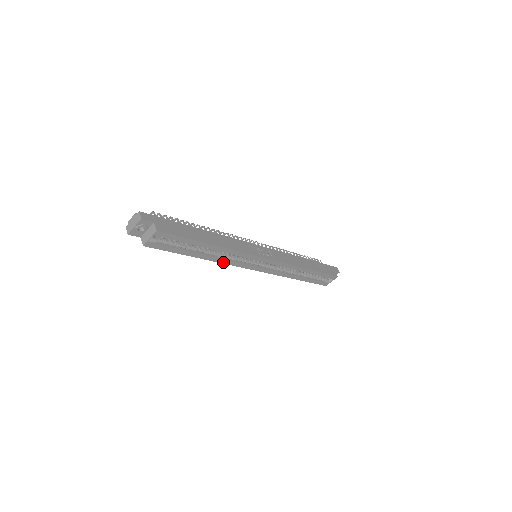
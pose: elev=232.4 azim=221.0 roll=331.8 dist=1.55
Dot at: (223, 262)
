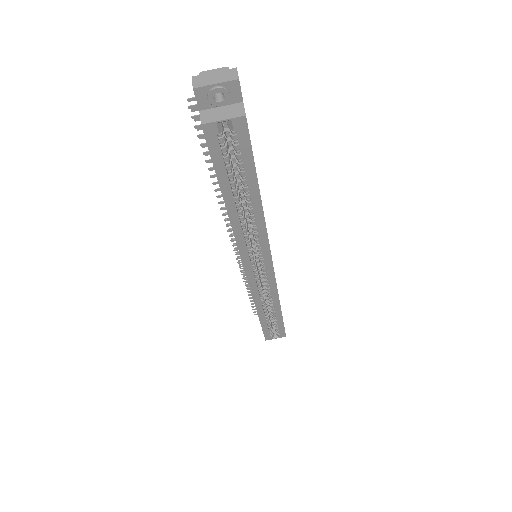
Dot at: (237, 235)
